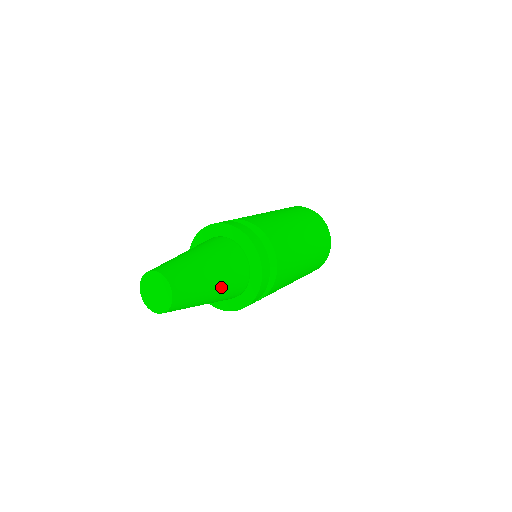
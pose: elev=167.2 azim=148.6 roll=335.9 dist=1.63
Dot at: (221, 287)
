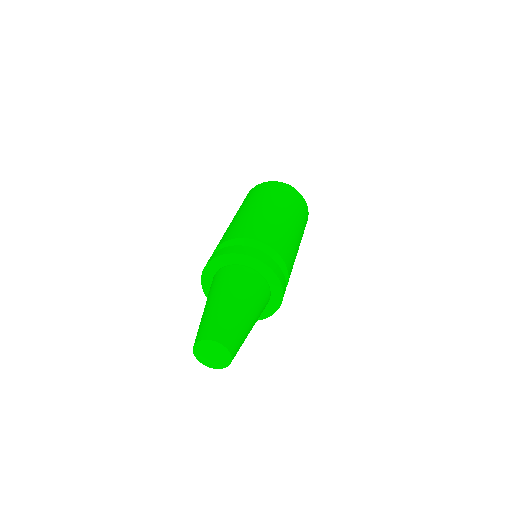
Dot at: (256, 316)
